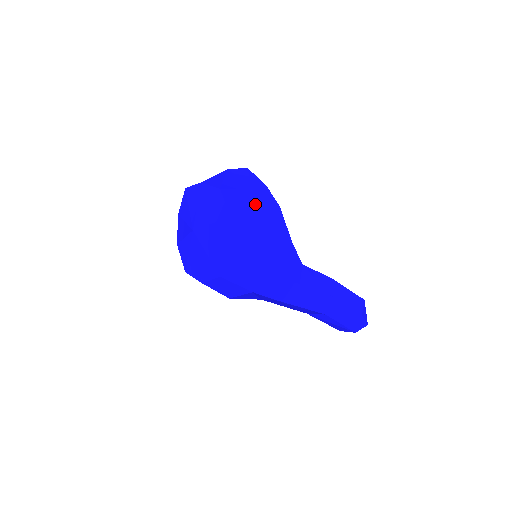
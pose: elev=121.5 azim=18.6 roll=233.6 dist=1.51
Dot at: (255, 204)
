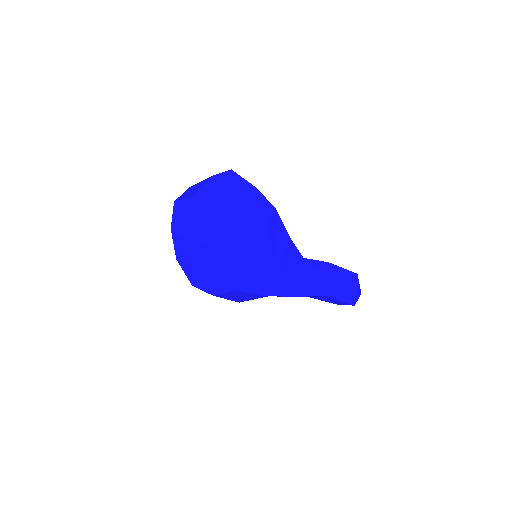
Dot at: (253, 212)
